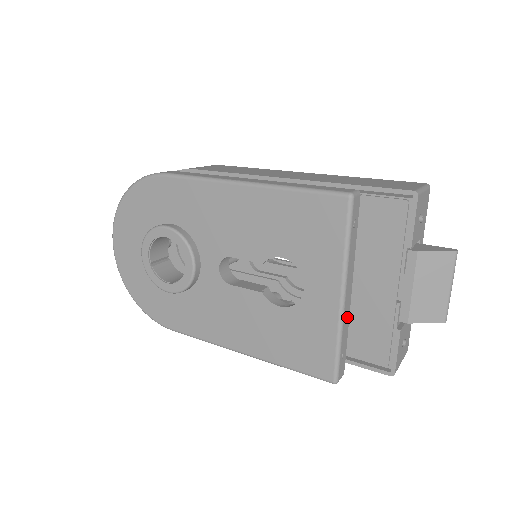
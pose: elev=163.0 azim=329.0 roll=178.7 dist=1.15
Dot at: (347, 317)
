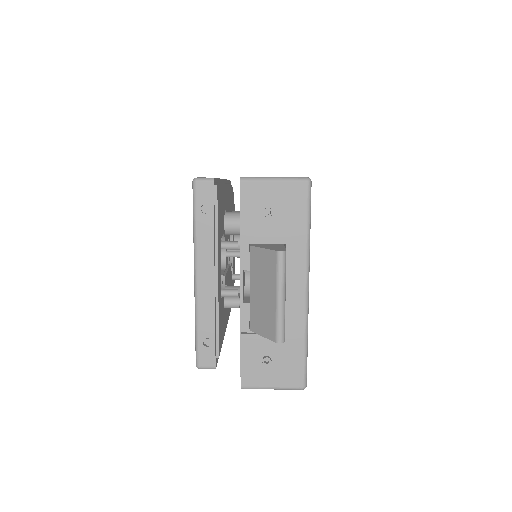
Dot at: (209, 303)
